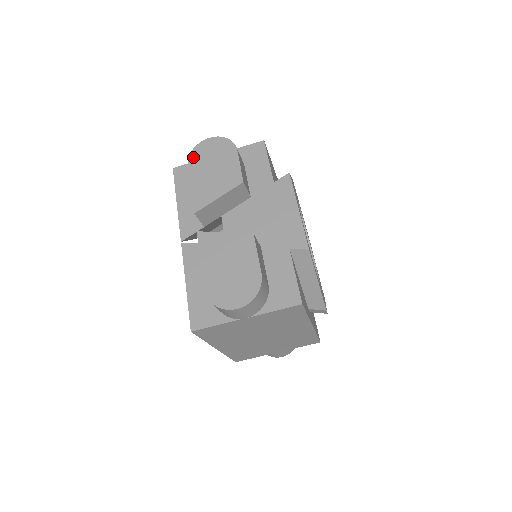
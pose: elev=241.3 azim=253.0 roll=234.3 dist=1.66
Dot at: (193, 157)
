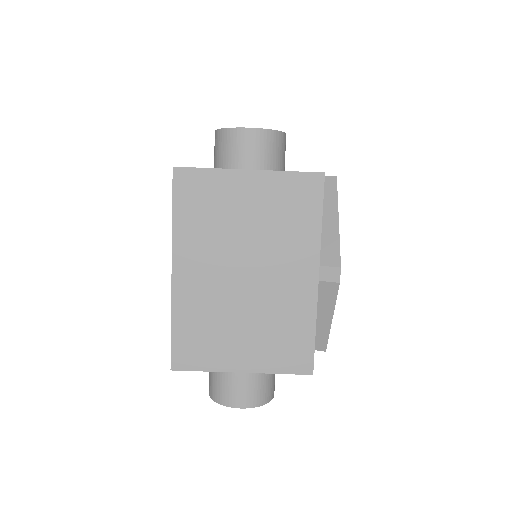
Dot at: occluded
